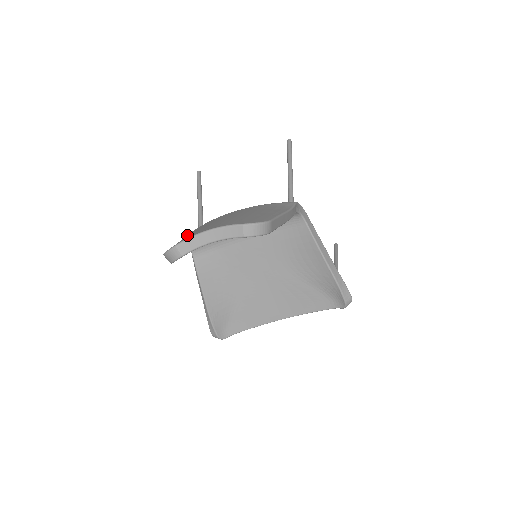
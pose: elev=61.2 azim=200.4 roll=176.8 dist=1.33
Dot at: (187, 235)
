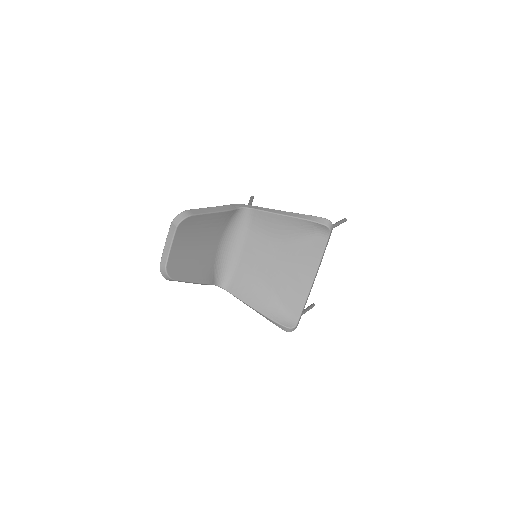
Dot at: occluded
